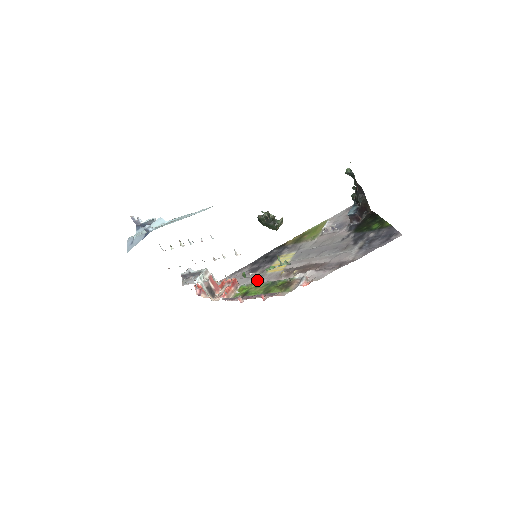
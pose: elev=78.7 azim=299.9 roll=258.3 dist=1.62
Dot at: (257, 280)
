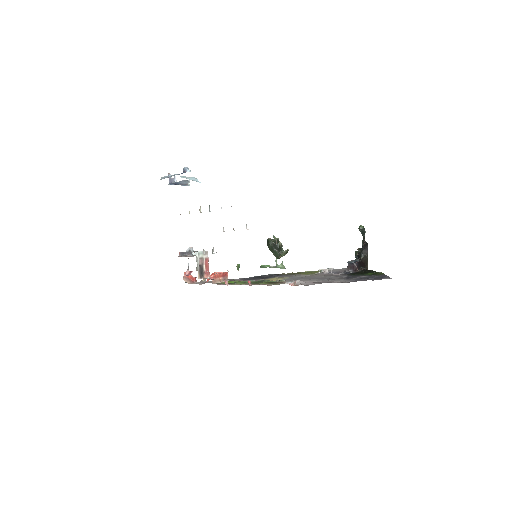
Dot at: occluded
